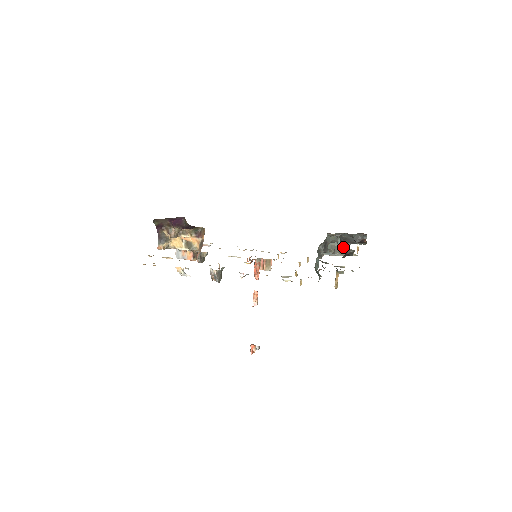
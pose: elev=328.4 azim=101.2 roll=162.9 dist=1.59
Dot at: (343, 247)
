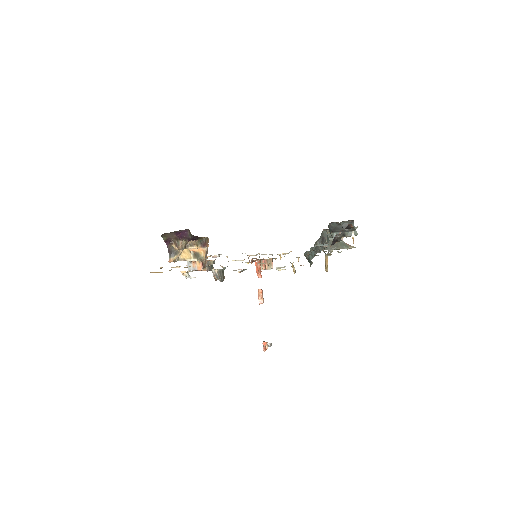
Dot at: (341, 241)
